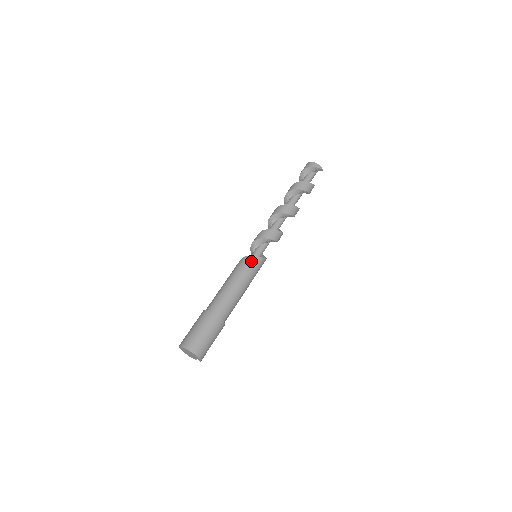
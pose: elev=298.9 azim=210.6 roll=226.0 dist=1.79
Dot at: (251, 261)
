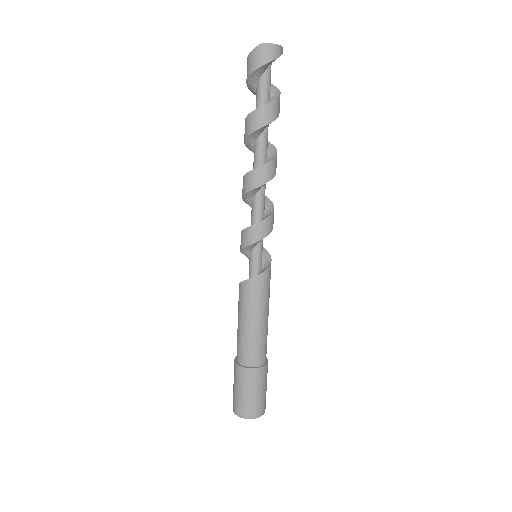
Dot at: (269, 277)
